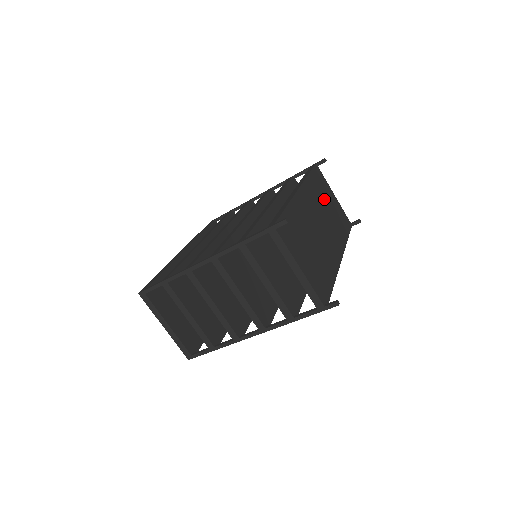
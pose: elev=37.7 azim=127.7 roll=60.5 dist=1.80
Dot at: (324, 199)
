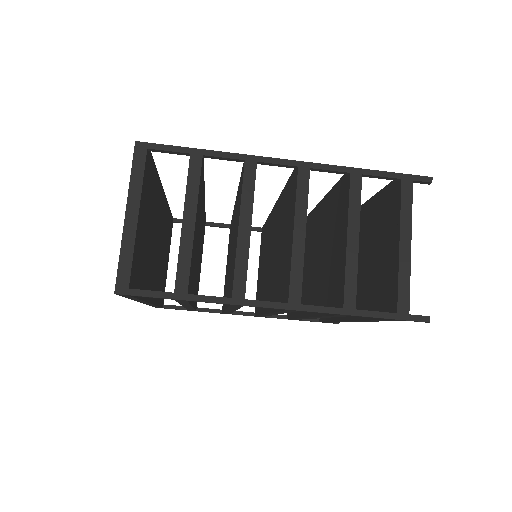
Dot at: occluded
